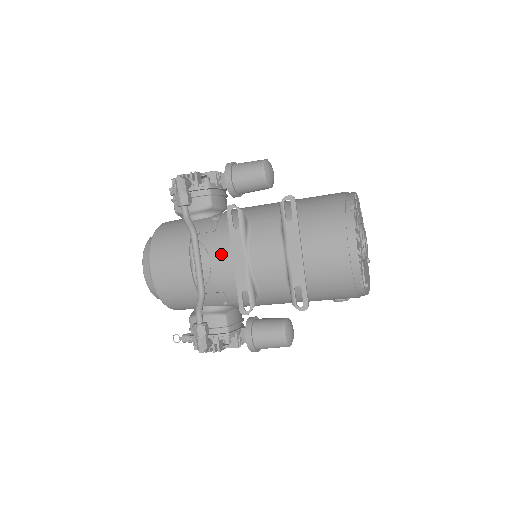
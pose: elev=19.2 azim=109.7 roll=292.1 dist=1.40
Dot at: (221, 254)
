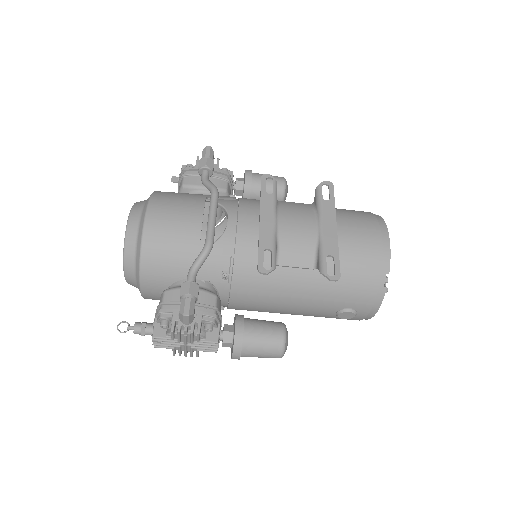
Dot at: (244, 213)
